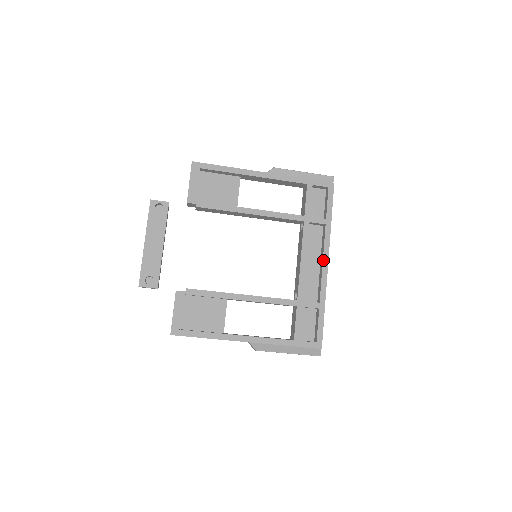
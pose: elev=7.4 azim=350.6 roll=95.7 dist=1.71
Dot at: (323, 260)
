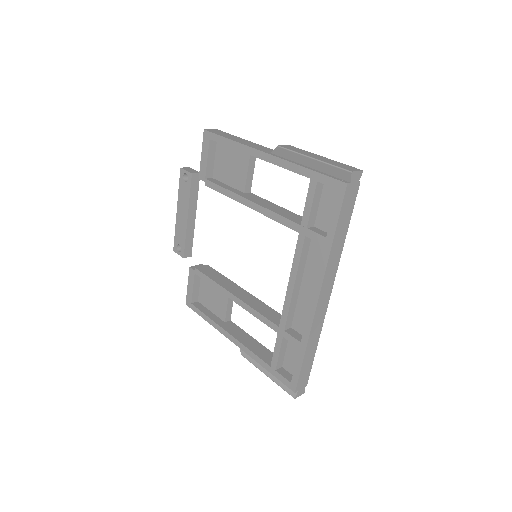
Dot at: (313, 293)
